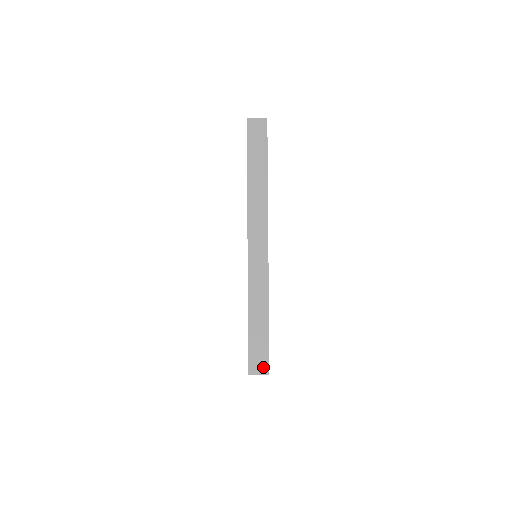
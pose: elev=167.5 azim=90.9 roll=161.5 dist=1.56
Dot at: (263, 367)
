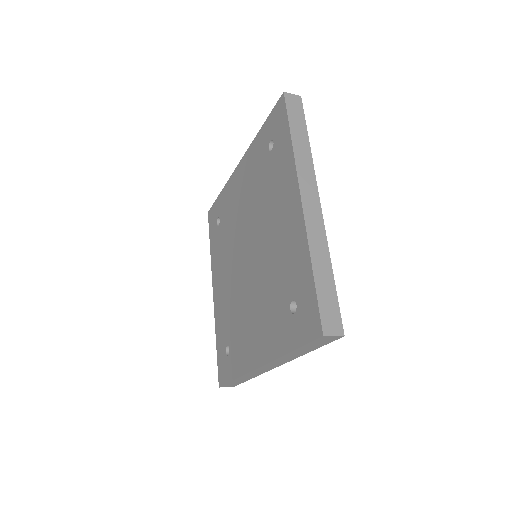
Dot at: (337, 327)
